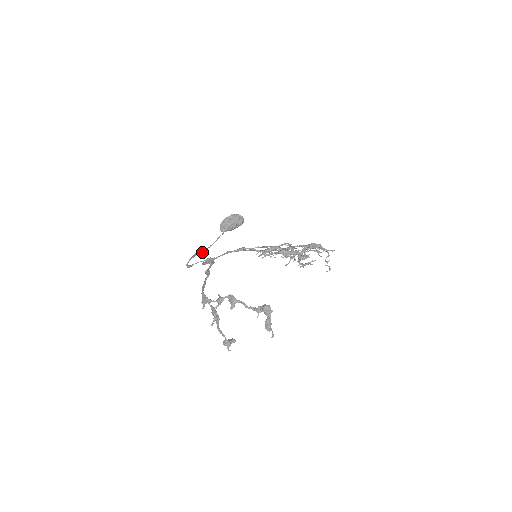
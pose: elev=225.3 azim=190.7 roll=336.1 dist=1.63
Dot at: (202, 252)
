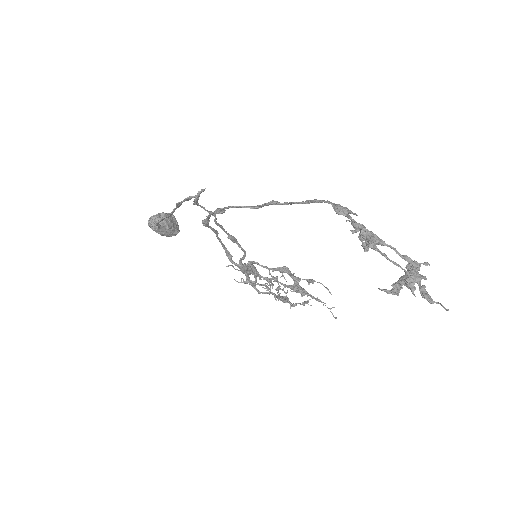
Dot at: (171, 212)
